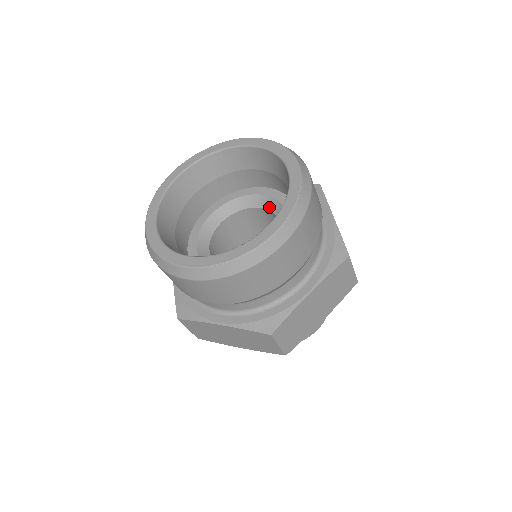
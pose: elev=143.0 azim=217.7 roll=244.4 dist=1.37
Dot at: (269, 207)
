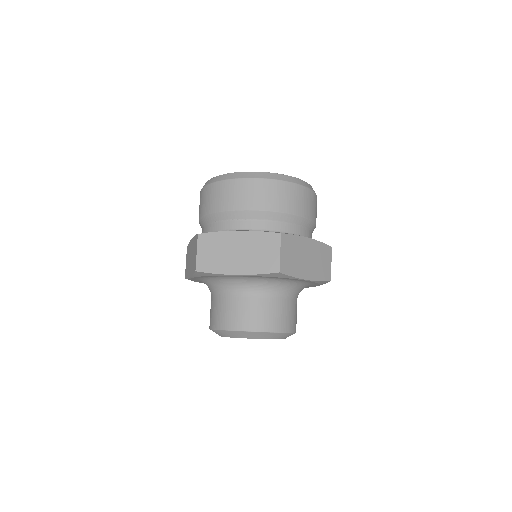
Dot at: occluded
